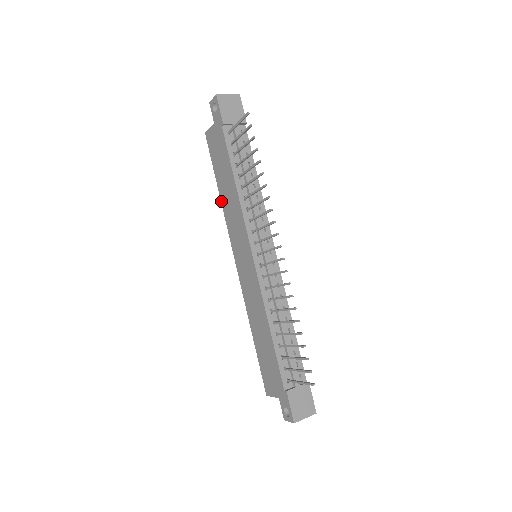
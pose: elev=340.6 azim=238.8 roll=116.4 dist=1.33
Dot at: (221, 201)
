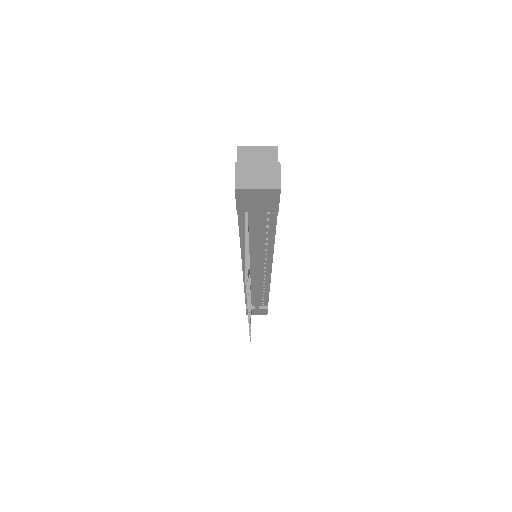
Dot at: occluded
